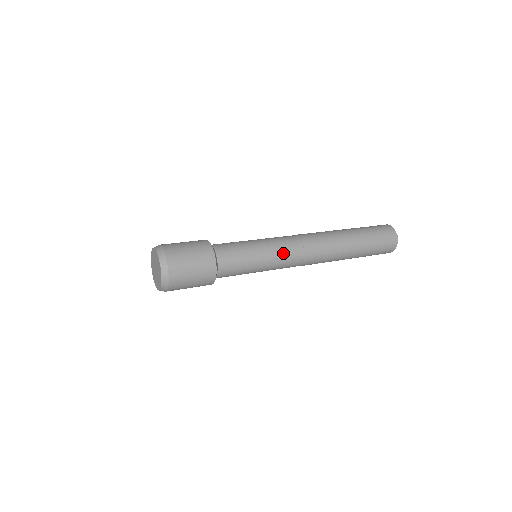
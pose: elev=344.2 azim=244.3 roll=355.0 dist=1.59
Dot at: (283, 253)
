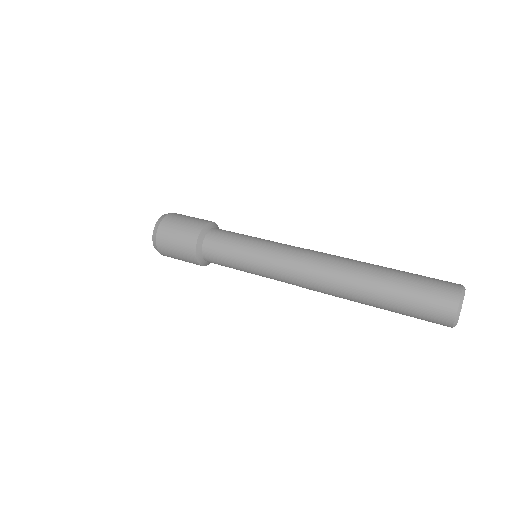
Dot at: (272, 278)
